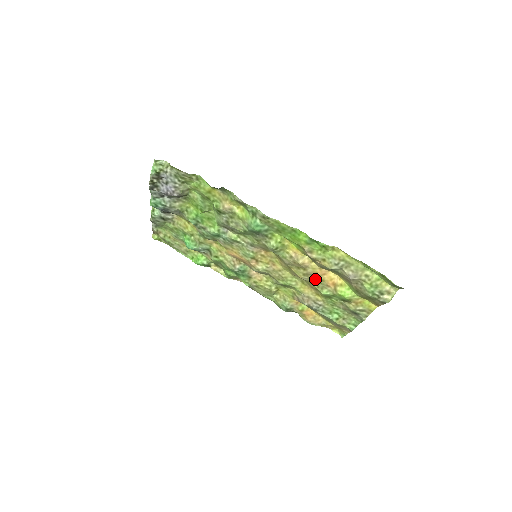
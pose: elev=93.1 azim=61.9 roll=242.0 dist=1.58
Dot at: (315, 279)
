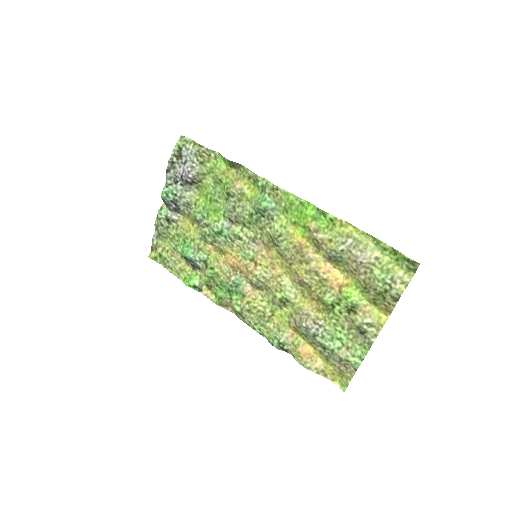
Dot at: (318, 280)
